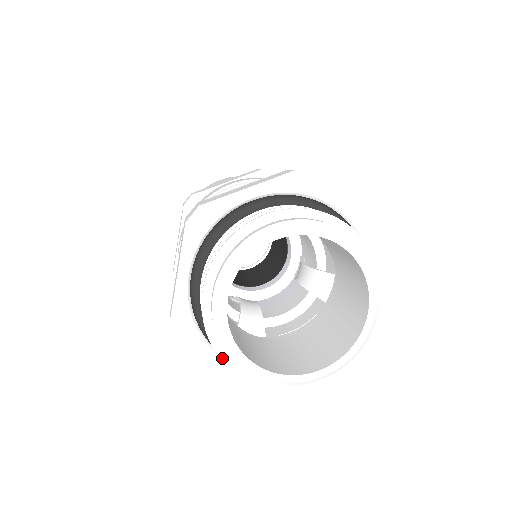
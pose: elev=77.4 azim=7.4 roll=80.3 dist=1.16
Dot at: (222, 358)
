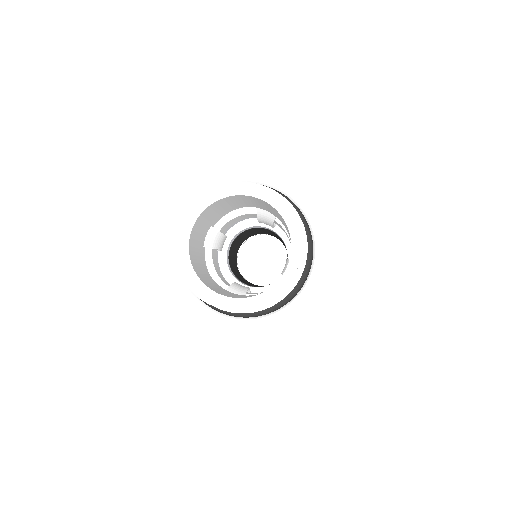
Dot at: (185, 281)
